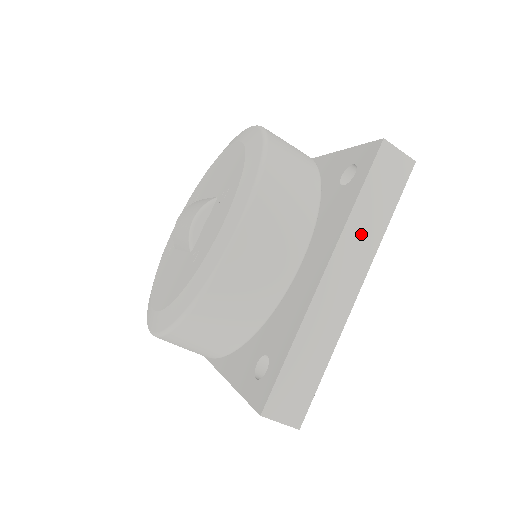
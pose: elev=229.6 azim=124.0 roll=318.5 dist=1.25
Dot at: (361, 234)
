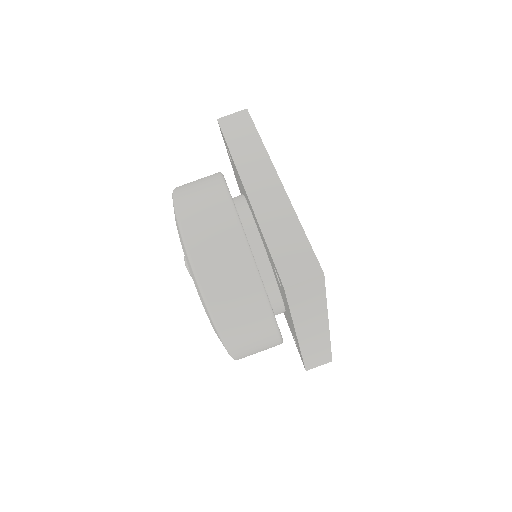
Dot at: (250, 159)
